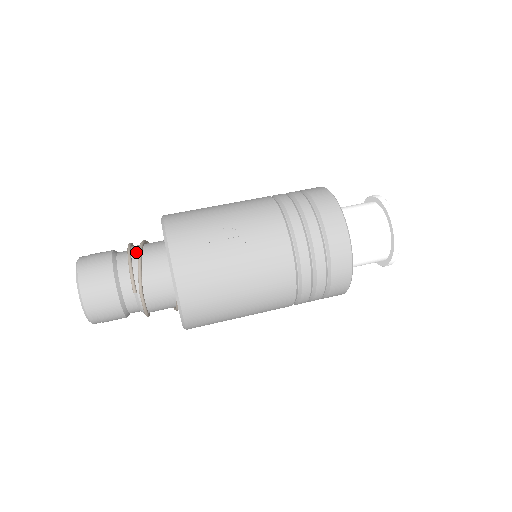
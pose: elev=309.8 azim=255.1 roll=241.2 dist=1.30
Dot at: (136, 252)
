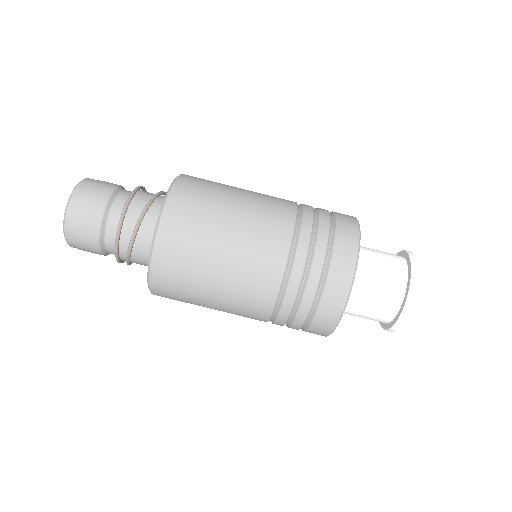
Dot at: (124, 254)
